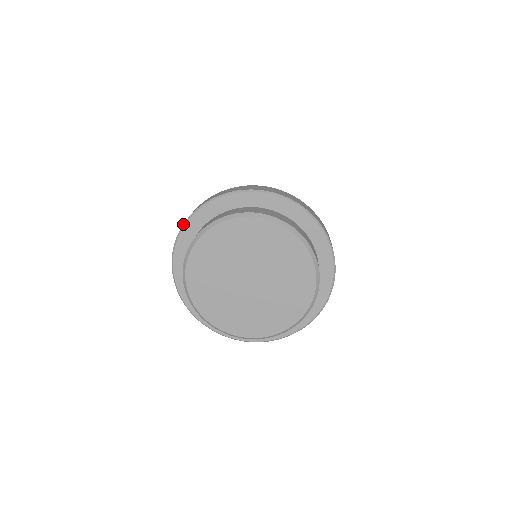
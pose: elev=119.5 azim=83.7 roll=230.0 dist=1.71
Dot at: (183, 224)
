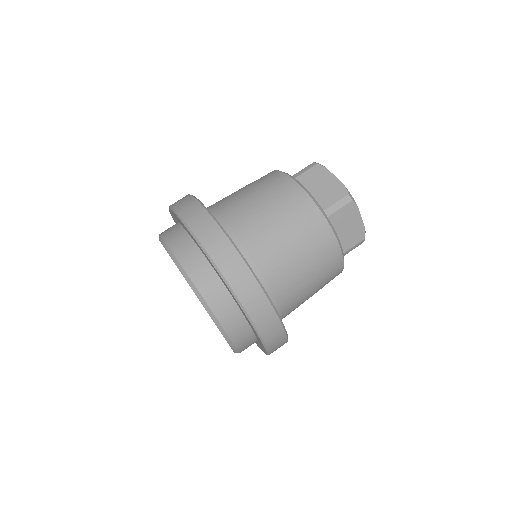
Dot at: occluded
